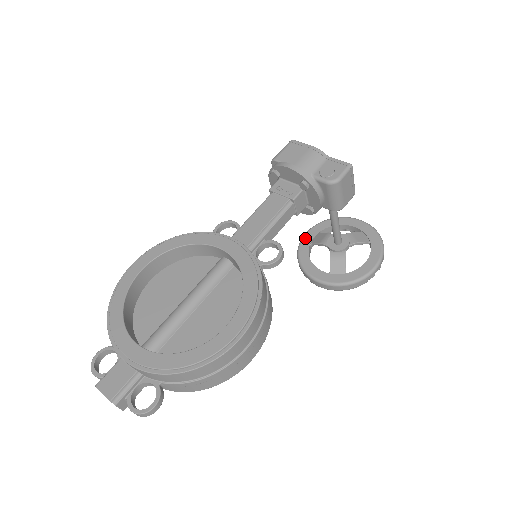
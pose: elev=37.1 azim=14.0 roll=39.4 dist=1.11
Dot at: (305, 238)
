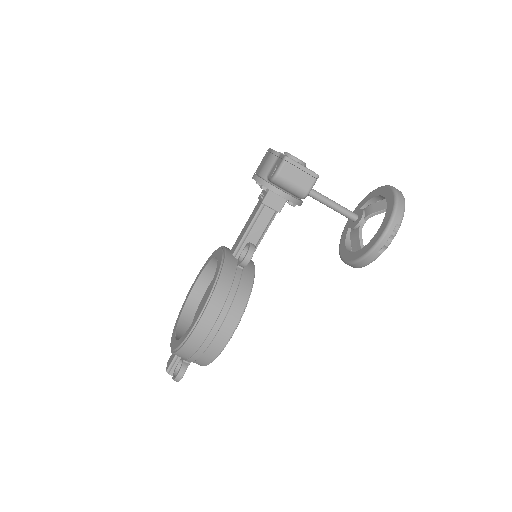
Dot at: (349, 220)
